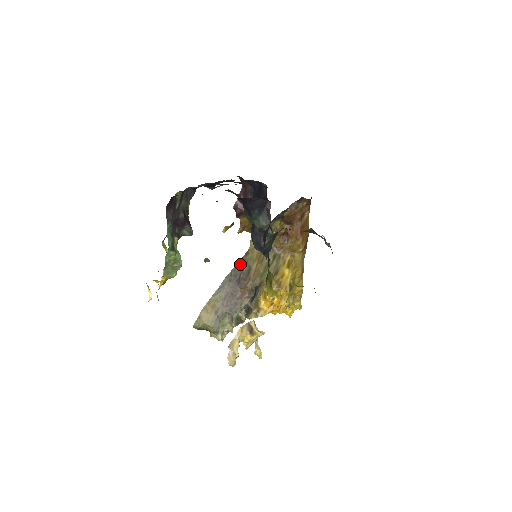
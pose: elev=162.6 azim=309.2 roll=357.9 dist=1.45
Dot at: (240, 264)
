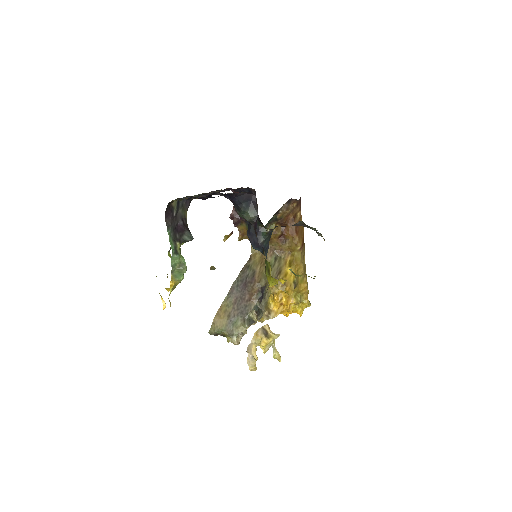
Dot at: (245, 270)
